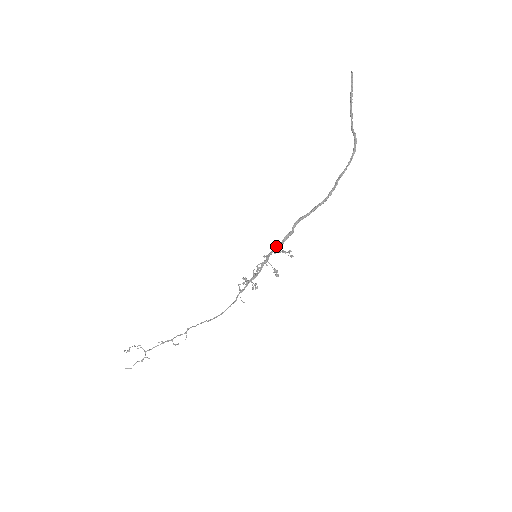
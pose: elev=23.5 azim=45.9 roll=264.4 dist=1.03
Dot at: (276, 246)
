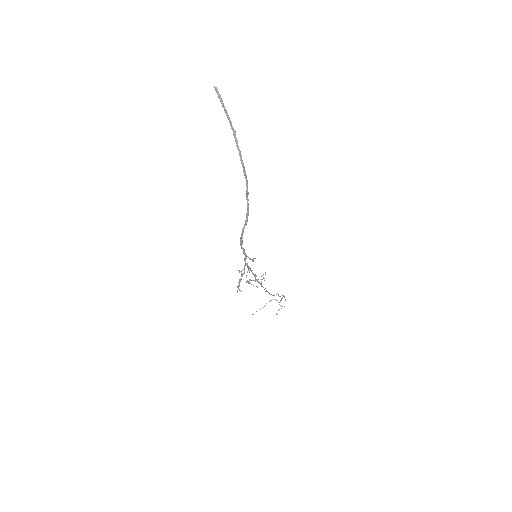
Dot at: (244, 260)
